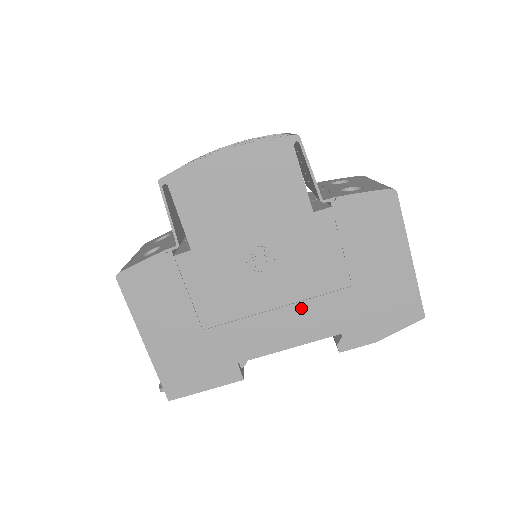
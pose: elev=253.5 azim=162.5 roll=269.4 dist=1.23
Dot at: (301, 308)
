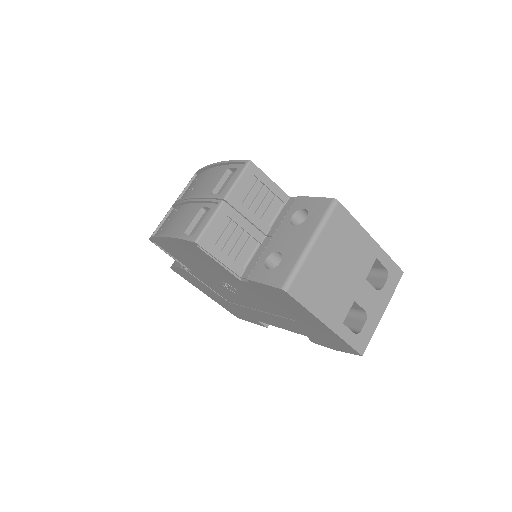
Dot at: (273, 316)
